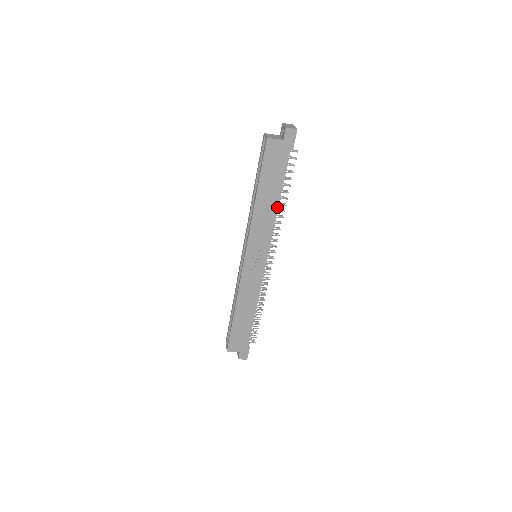
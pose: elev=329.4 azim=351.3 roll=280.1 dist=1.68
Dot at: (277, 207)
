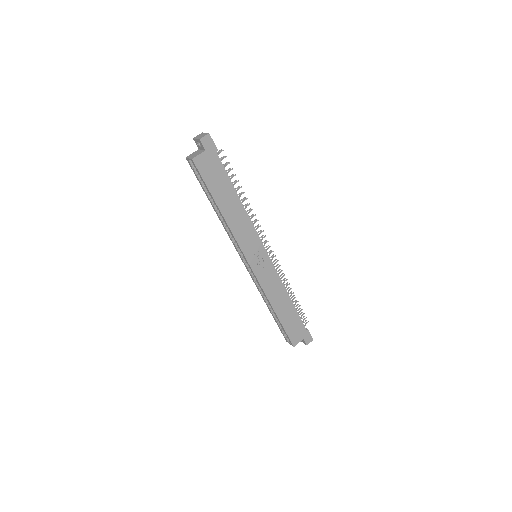
Dot at: (242, 205)
